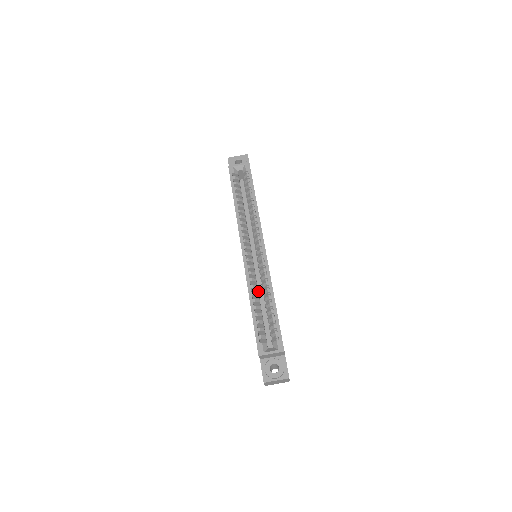
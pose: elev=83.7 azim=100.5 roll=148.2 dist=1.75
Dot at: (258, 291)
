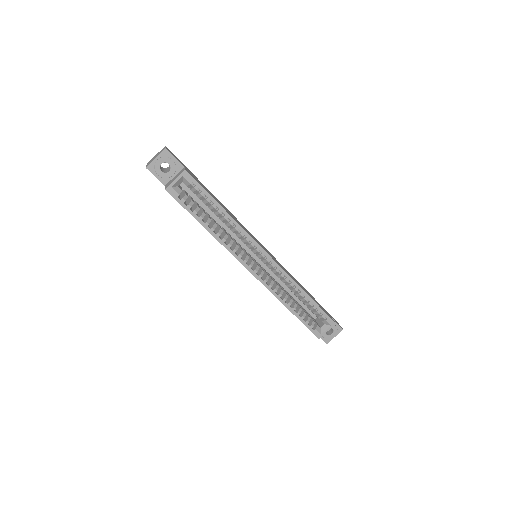
Dot at: (277, 283)
